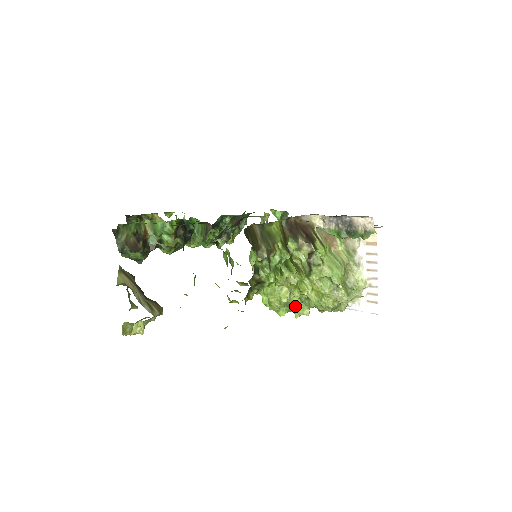
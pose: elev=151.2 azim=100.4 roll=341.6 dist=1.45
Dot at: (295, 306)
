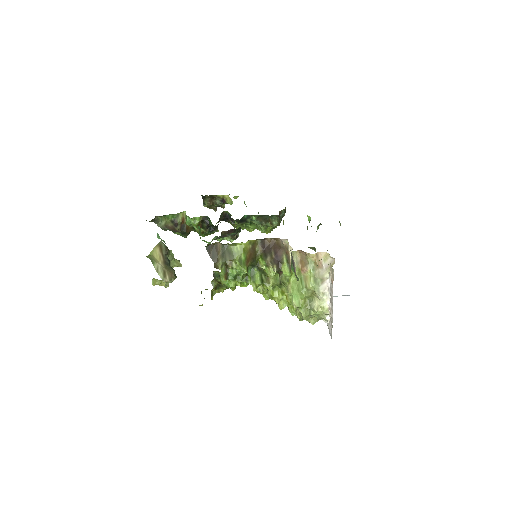
Dot at: occluded
